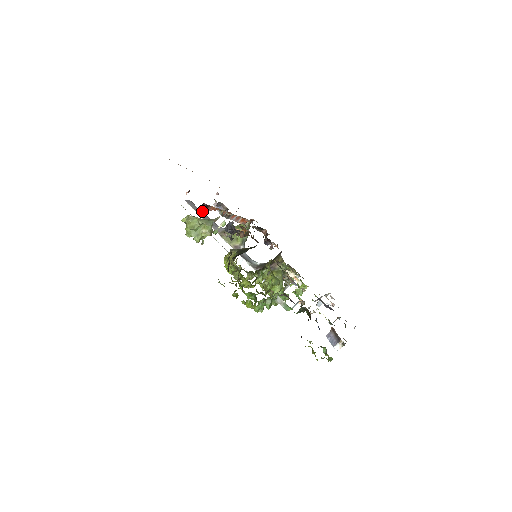
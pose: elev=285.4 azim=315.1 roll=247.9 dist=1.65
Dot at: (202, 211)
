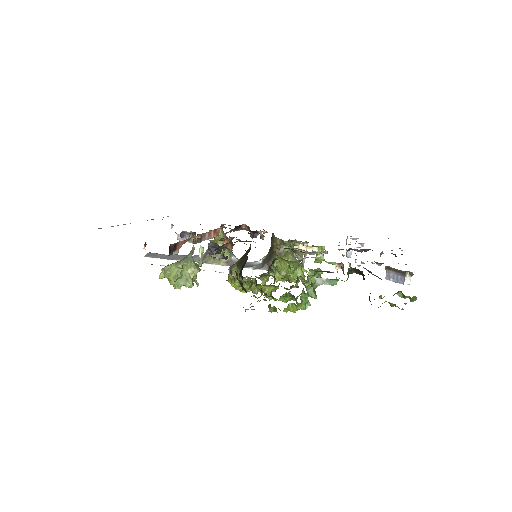
Dot at: (174, 254)
